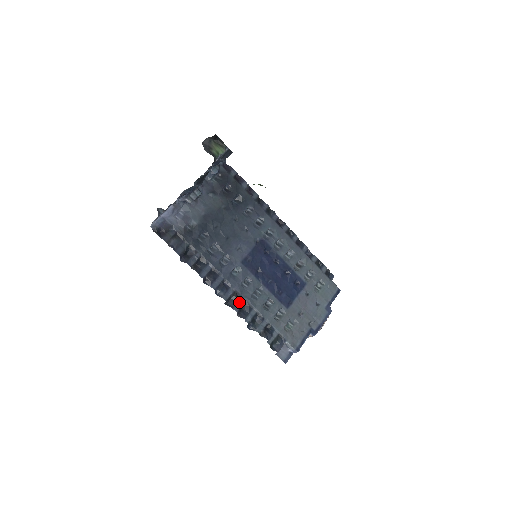
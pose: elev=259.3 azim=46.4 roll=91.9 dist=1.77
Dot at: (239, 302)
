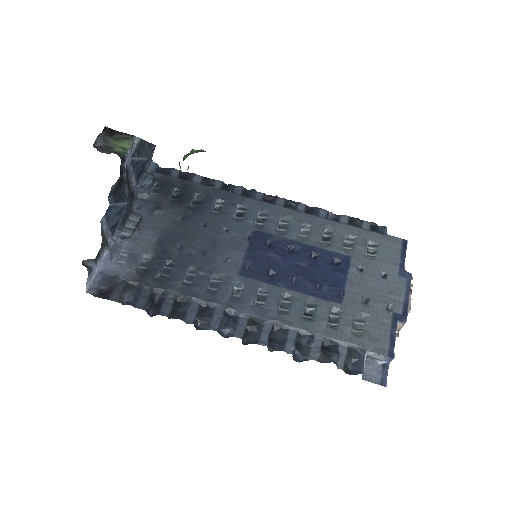
Dot at: (263, 330)
